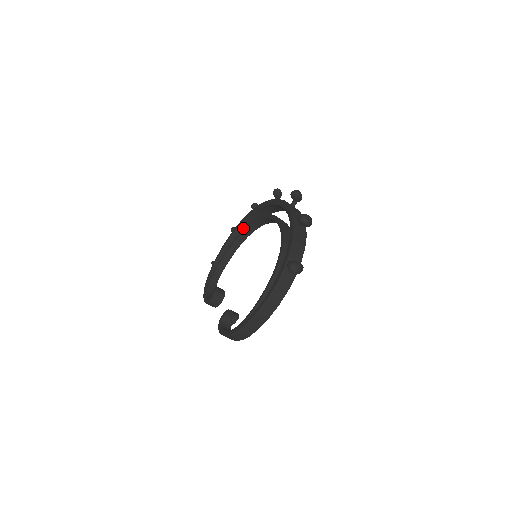
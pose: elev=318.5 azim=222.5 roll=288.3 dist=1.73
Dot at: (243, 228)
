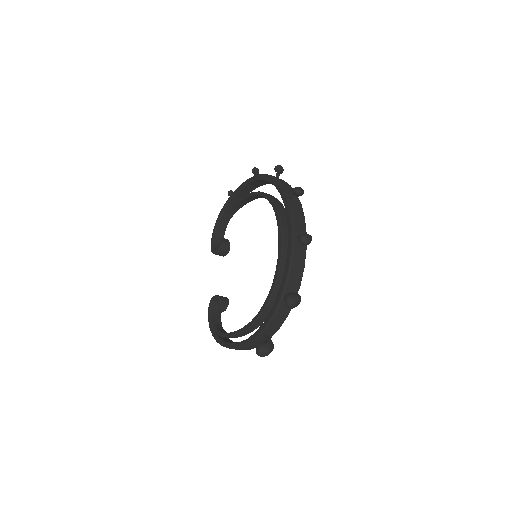
Dot at: (263, 182)
